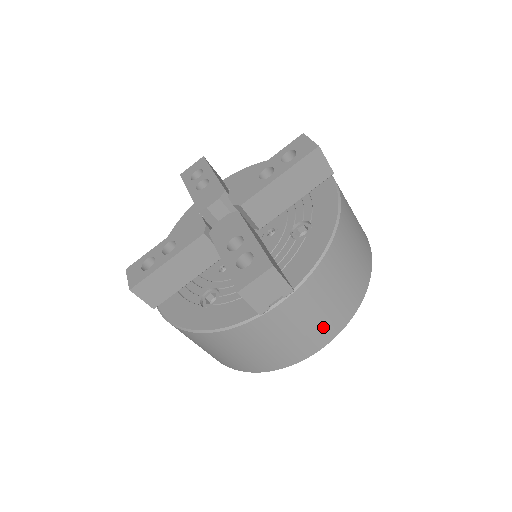
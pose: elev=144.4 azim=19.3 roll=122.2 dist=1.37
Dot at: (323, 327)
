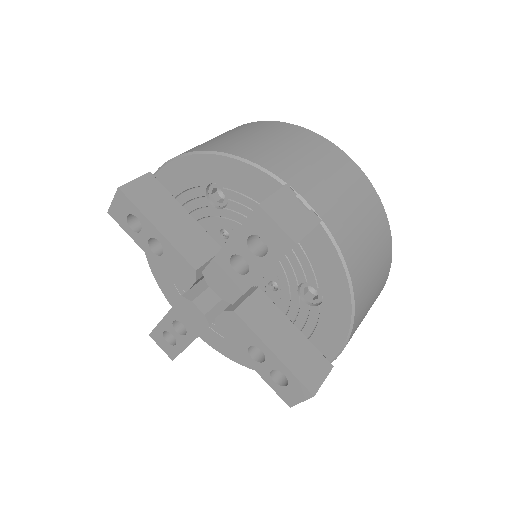
Dot at: occluded
